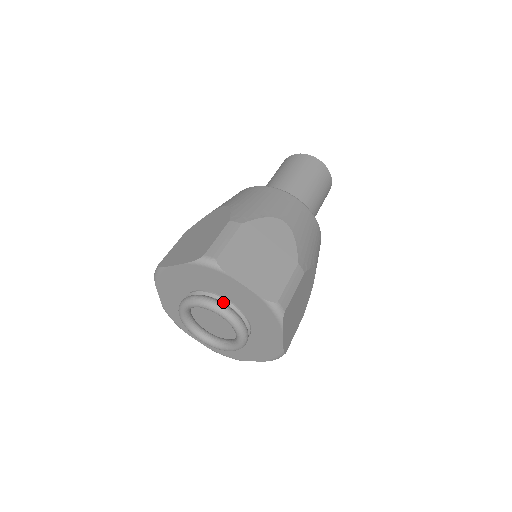
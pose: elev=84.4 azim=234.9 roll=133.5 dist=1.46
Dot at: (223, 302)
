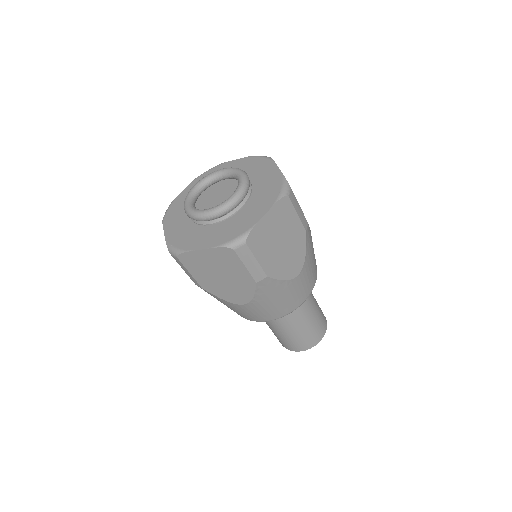
Dot at: occluded
